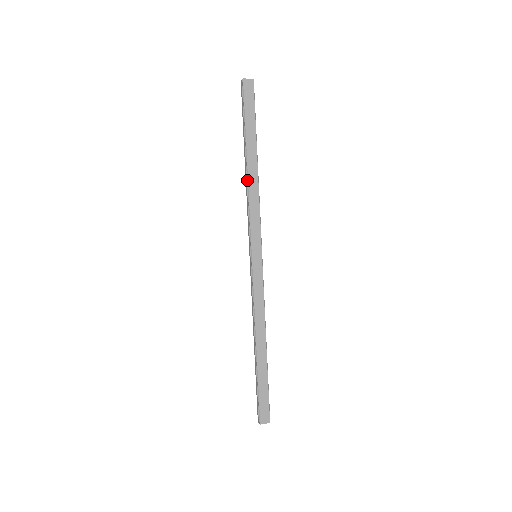
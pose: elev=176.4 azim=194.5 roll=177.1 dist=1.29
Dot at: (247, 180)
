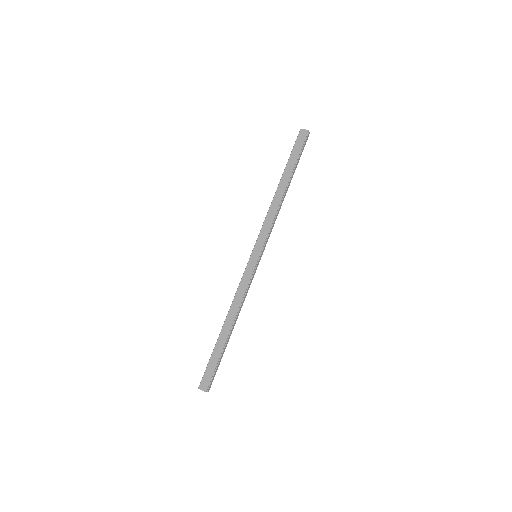
Dot at: (273, 198)
